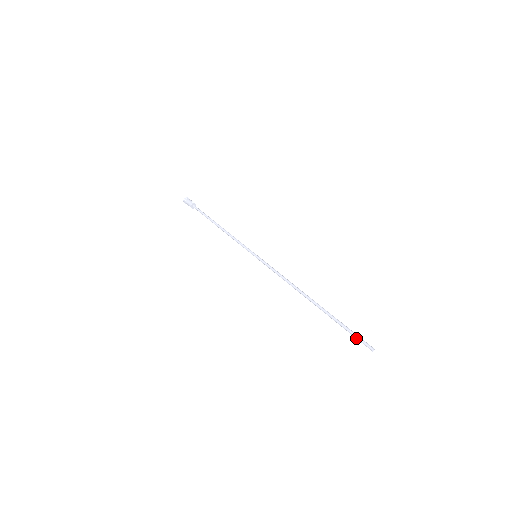
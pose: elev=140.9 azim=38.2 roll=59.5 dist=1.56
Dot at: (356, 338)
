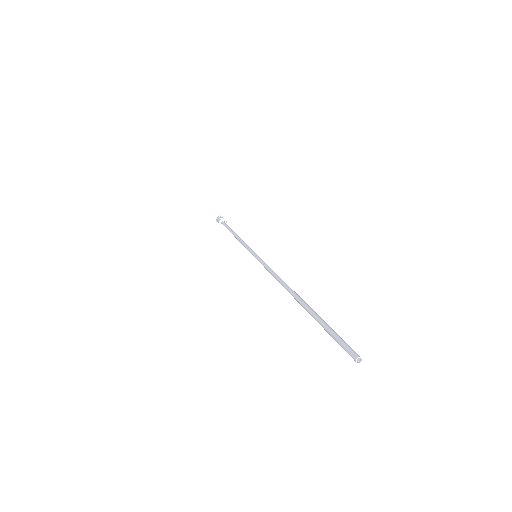
Dot at: occluded
